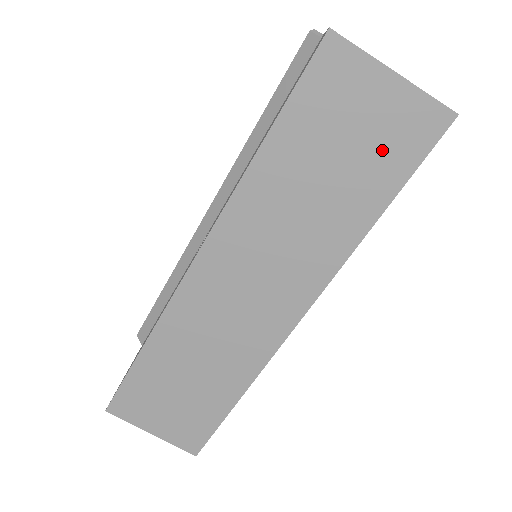
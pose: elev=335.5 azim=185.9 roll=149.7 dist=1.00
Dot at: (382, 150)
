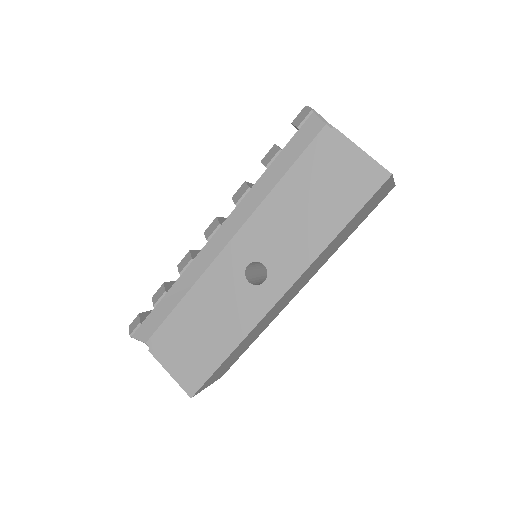
Dot at: (371, 209)
